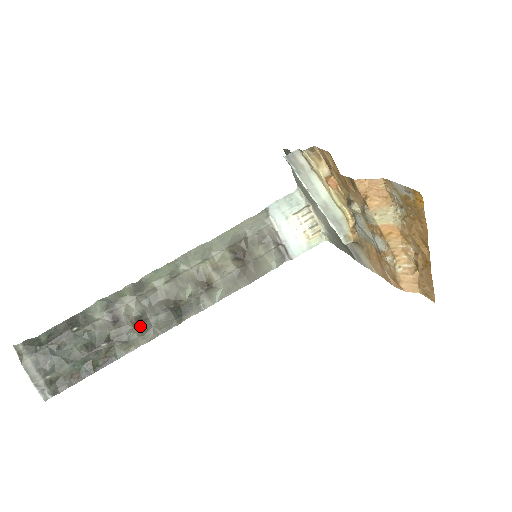
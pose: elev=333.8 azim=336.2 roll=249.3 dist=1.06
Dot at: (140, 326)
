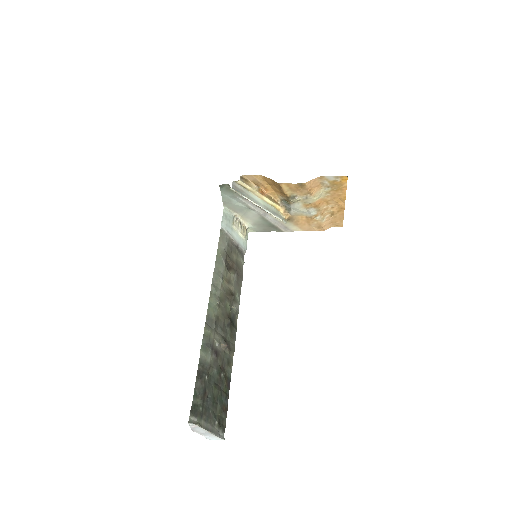
Dot at: (227, 346)
